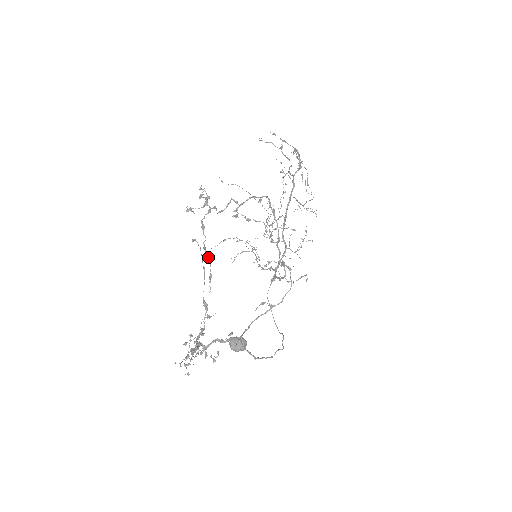
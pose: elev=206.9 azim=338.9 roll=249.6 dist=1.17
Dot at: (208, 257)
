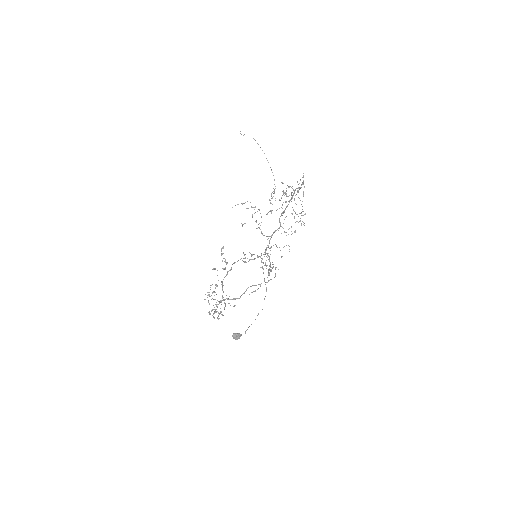
Dot at: occluded
